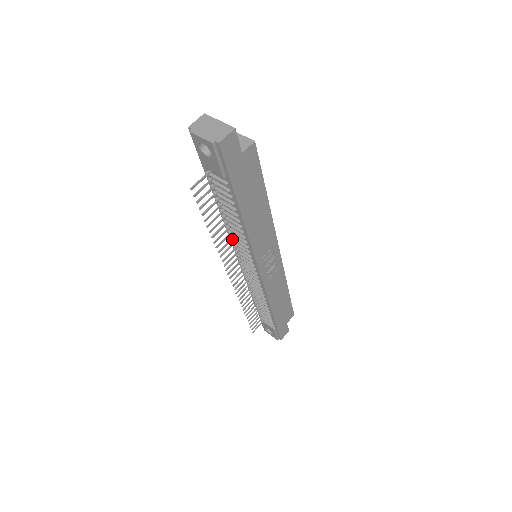
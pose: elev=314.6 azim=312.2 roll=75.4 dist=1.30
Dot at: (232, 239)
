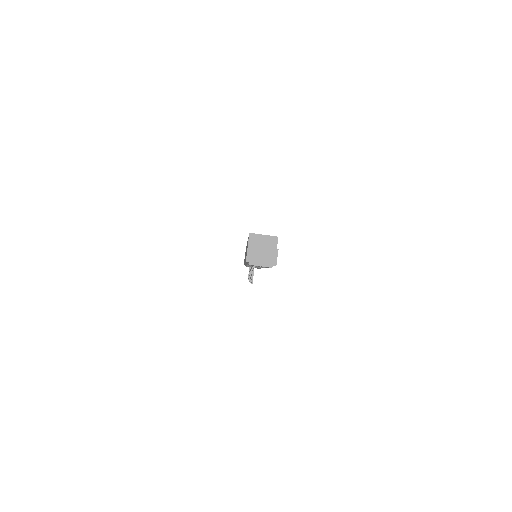
Dot at: occluded
